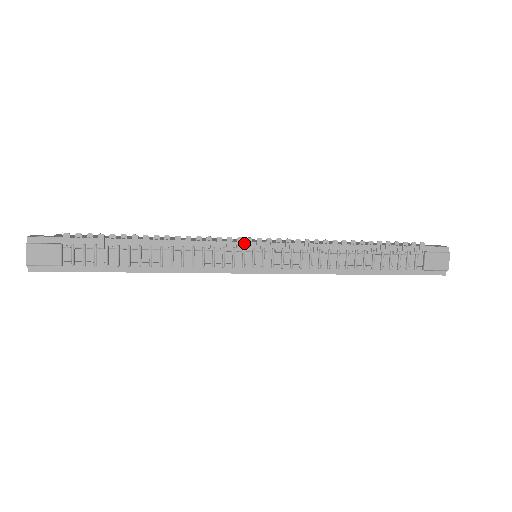
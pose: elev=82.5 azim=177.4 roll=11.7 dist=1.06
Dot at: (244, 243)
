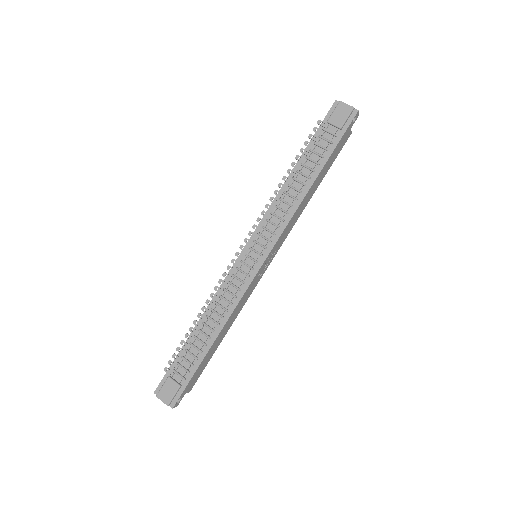
Dot at: (238, 259)
